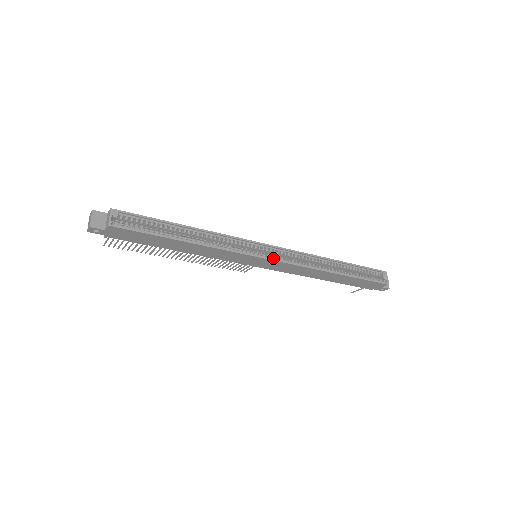
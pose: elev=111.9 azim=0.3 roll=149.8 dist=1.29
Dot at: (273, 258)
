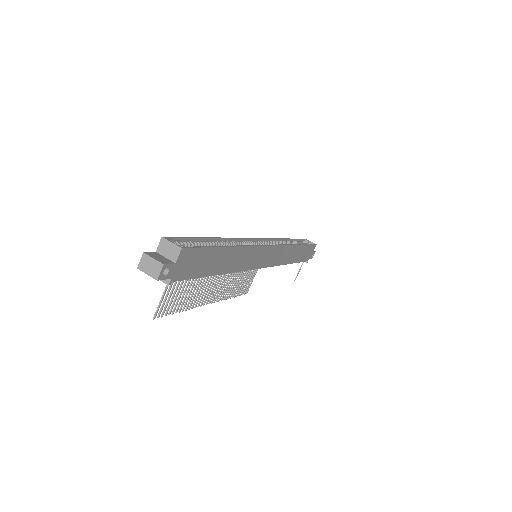
Dot at: occluded
